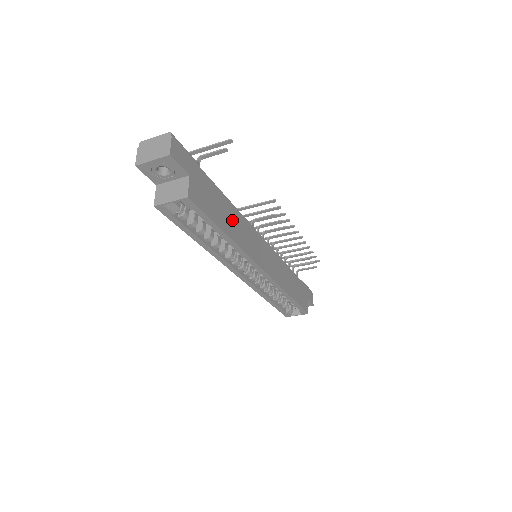
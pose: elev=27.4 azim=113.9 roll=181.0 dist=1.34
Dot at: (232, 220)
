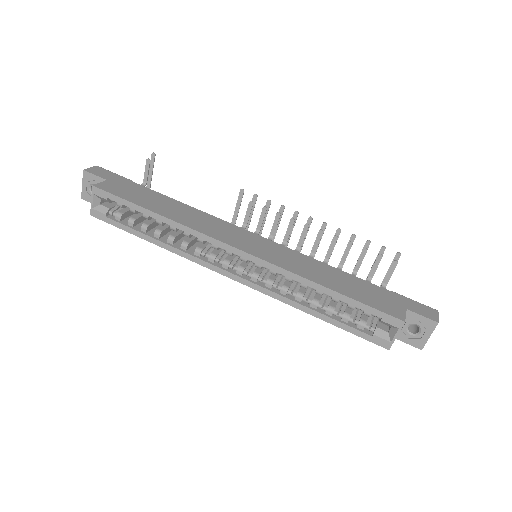
Dot at: (174, 209)
